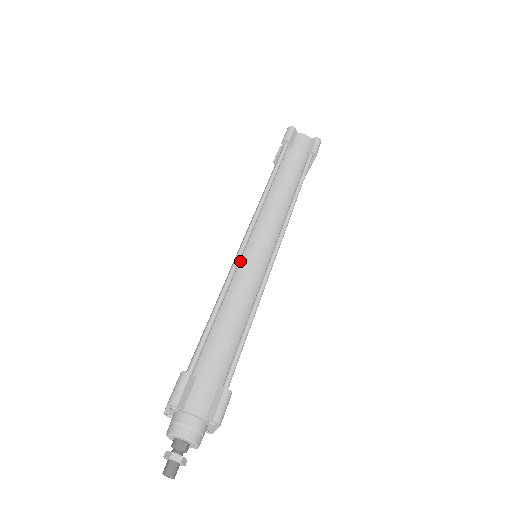
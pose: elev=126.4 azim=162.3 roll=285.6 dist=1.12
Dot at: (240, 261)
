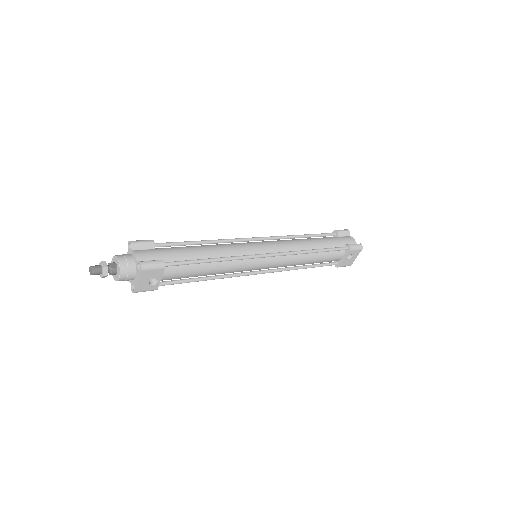
Dot at: occluded
